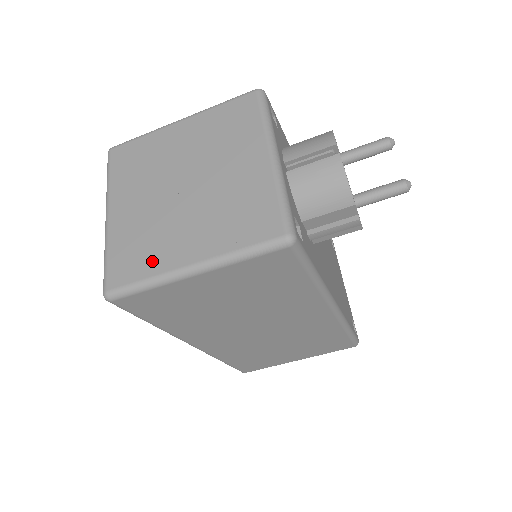
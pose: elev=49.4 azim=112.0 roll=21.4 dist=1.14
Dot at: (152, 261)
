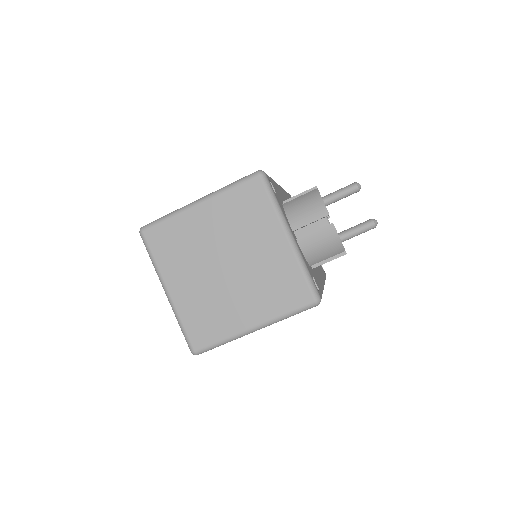
Dot at: (222, 327)
